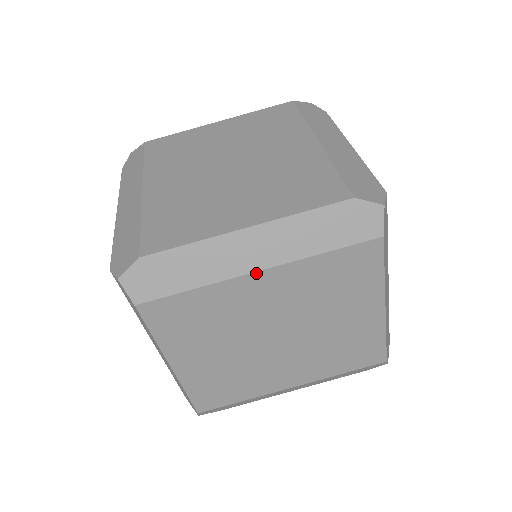
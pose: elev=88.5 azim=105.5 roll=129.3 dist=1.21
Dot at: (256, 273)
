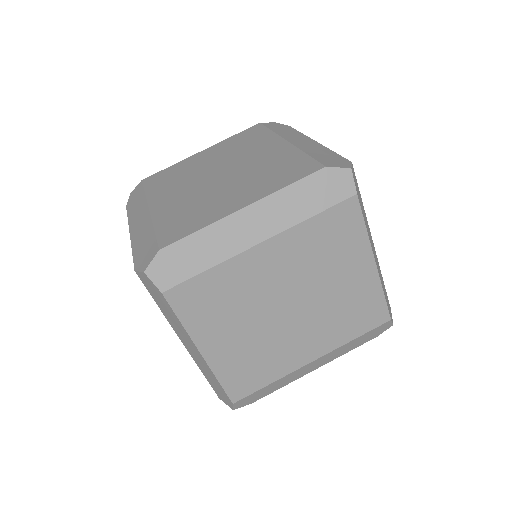
Dot at: (259, 245)
